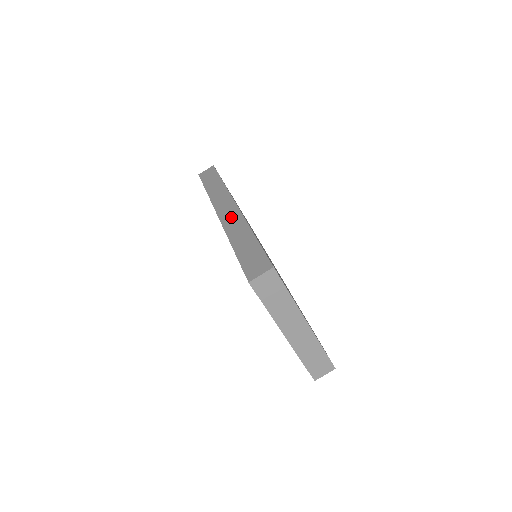
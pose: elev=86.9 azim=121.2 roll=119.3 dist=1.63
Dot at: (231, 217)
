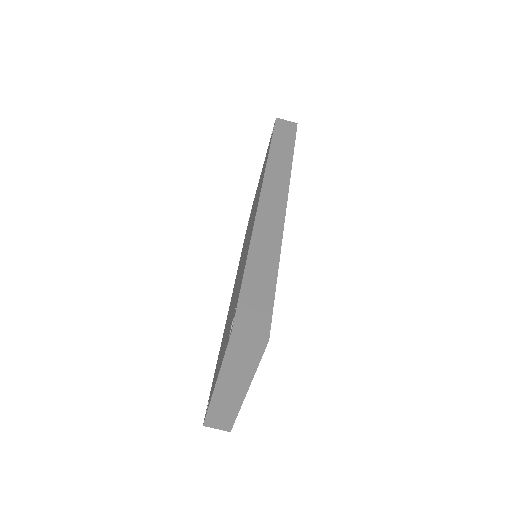
Dot at: (271, 216)
